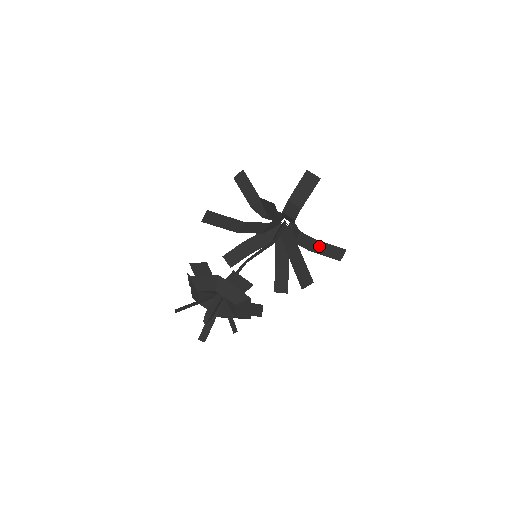
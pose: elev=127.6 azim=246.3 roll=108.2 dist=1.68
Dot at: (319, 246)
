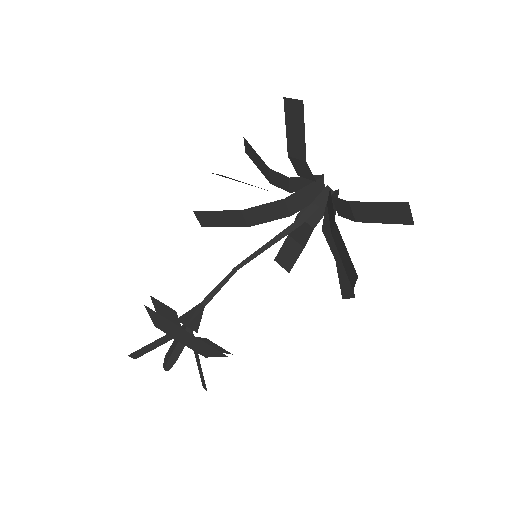
Dot at: (364, 210)
